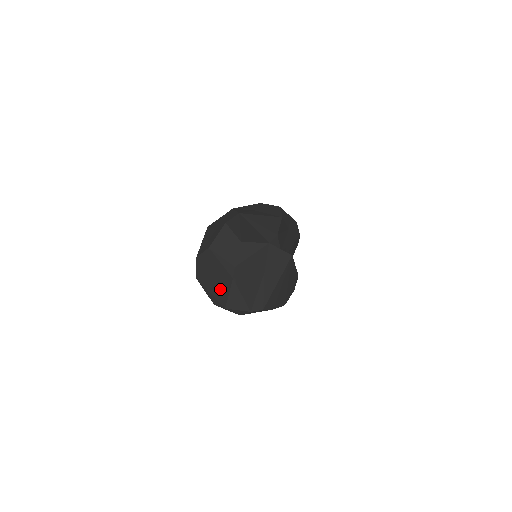
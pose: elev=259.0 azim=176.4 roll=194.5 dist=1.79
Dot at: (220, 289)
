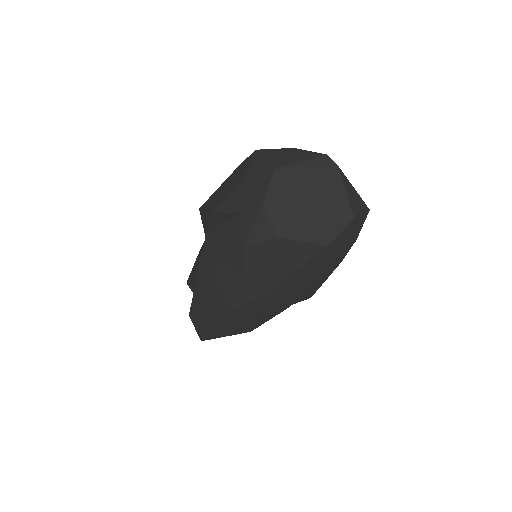
Dot at: (329, 202)
